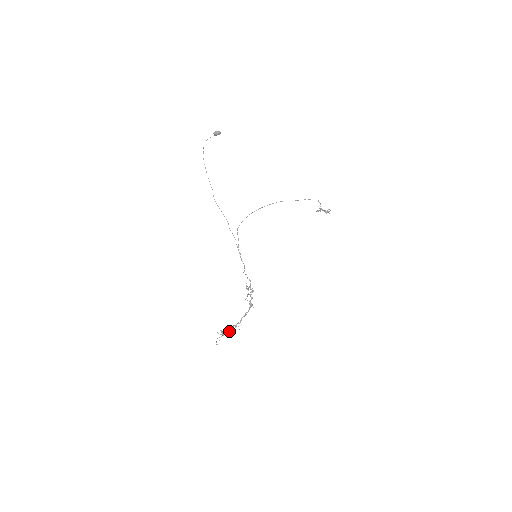
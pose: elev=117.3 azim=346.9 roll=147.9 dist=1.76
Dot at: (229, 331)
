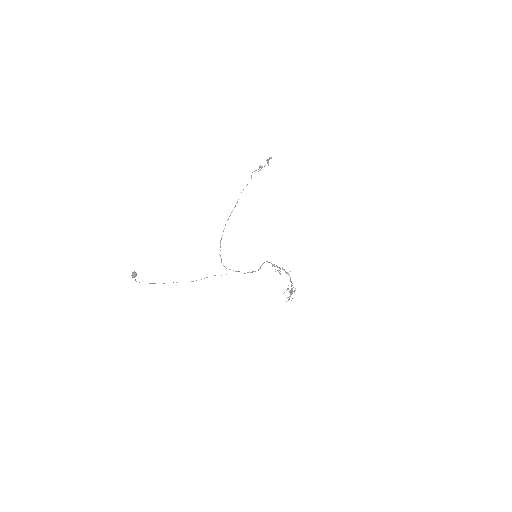
Dot at: (291, 289)
